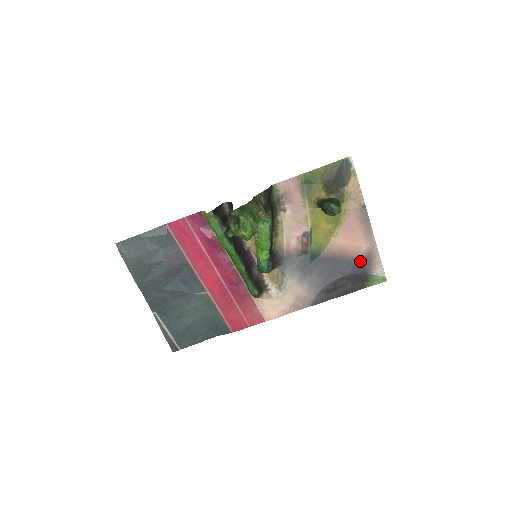
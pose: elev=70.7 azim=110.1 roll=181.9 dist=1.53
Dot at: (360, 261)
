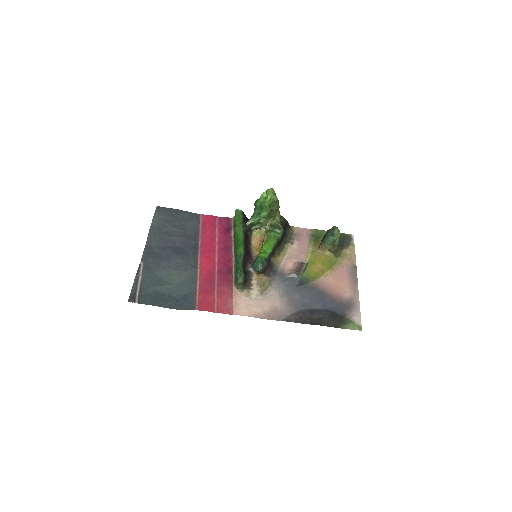
Dot at: (341, 303)
